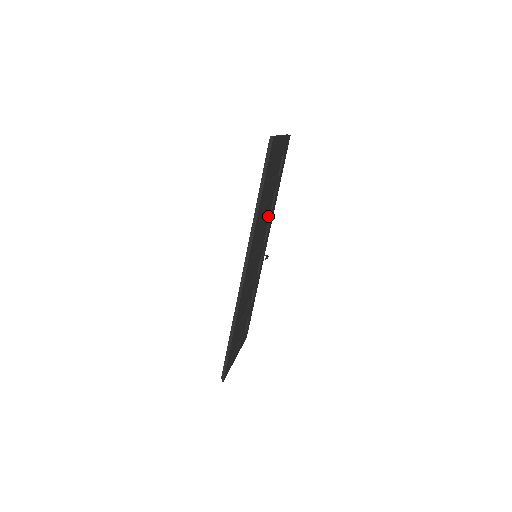
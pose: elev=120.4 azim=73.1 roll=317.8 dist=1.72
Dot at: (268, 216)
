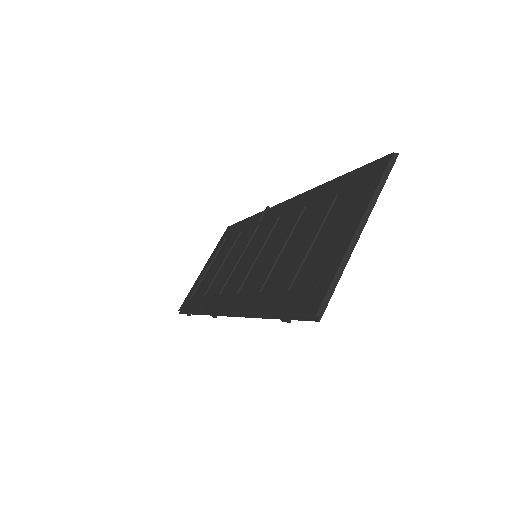
Dot at: (294, 228)
